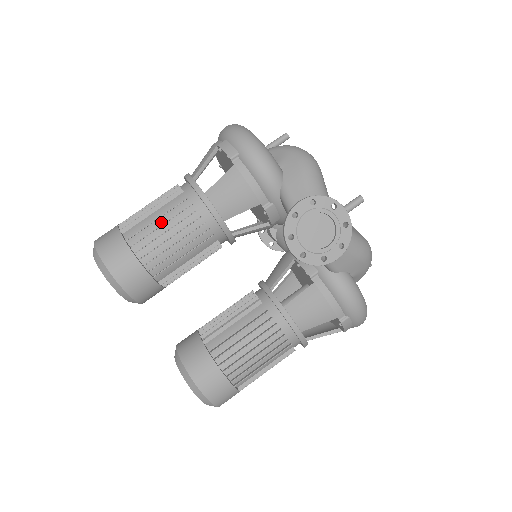
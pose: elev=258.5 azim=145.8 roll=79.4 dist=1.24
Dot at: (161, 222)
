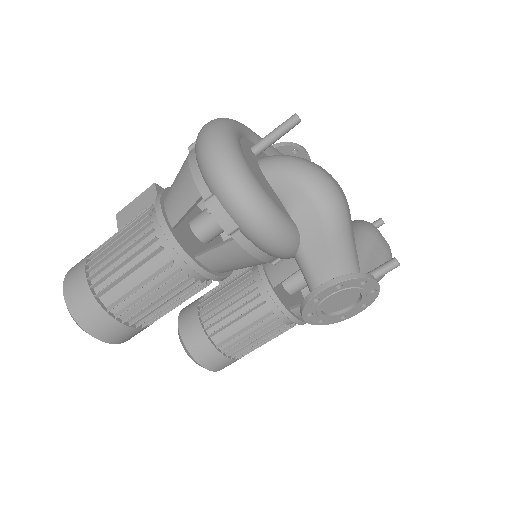
Dot at: (145, 289)
